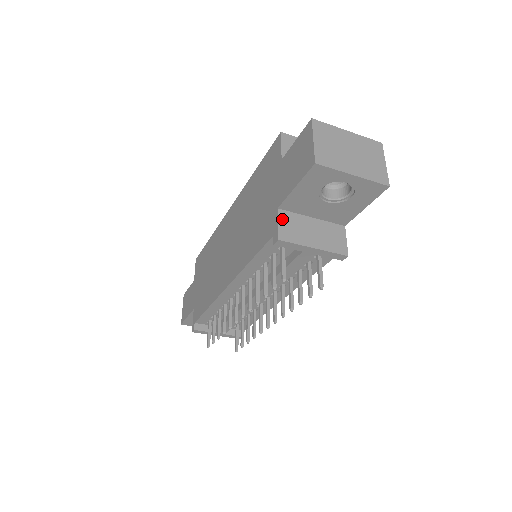
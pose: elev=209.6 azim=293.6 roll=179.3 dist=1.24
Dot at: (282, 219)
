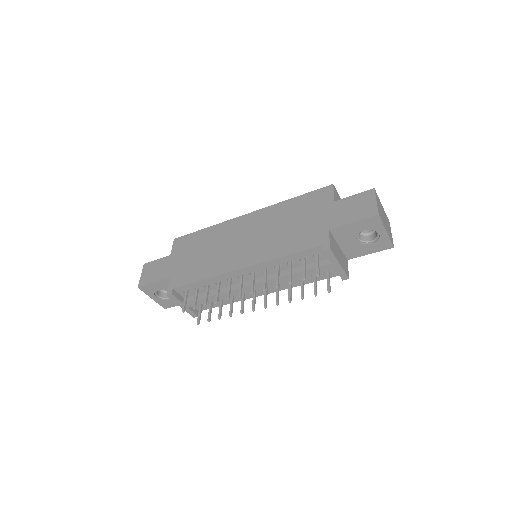
Dot at: (331, 237)
